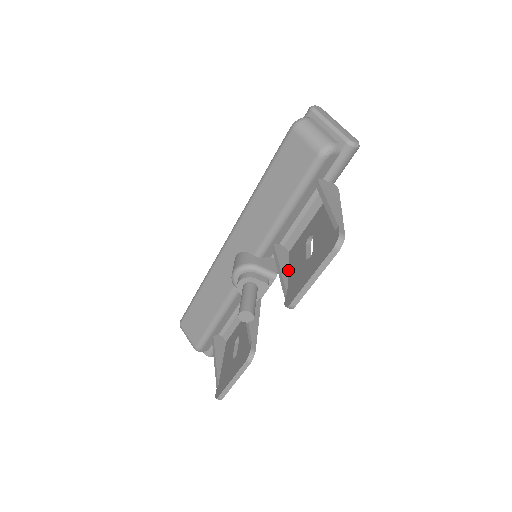
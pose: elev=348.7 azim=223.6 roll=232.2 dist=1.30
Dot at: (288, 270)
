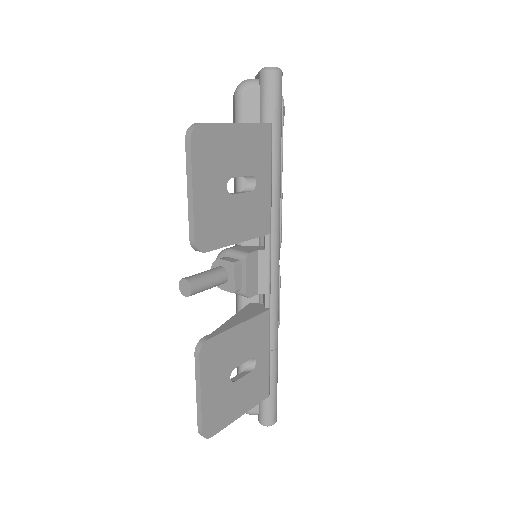
Dot at: occluded
